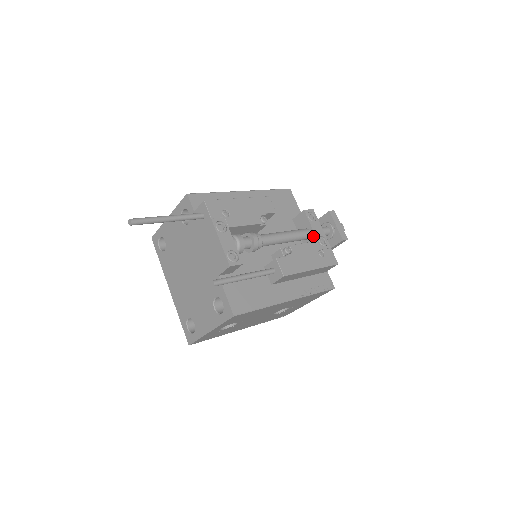
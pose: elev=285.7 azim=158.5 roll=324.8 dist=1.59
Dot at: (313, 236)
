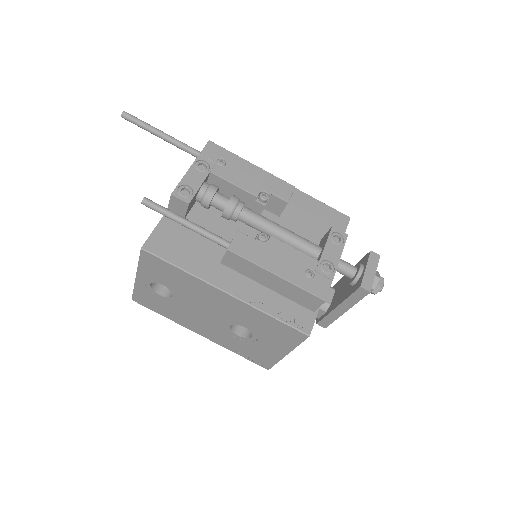
Dot at: (320, 256)
